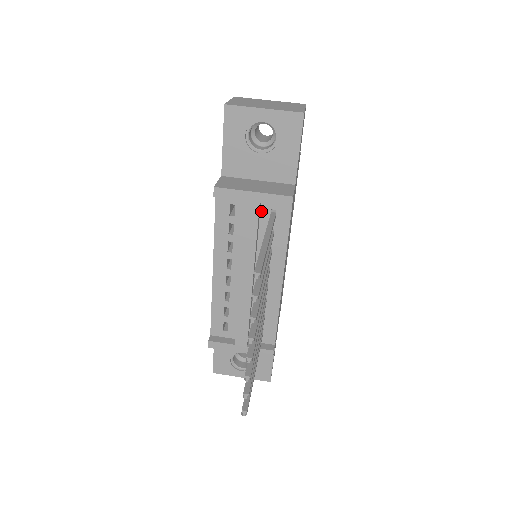
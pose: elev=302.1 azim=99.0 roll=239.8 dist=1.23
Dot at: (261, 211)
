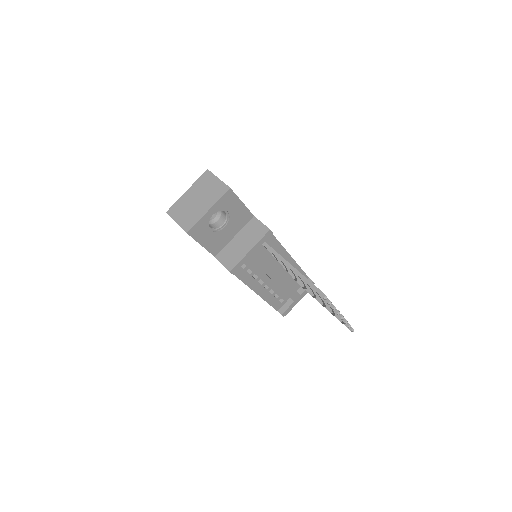
Dot at: occluded
